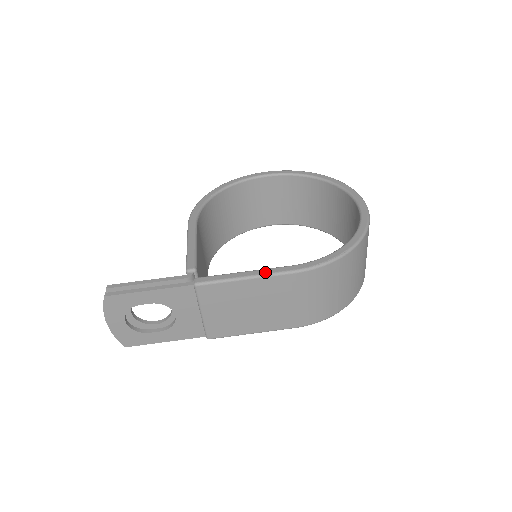
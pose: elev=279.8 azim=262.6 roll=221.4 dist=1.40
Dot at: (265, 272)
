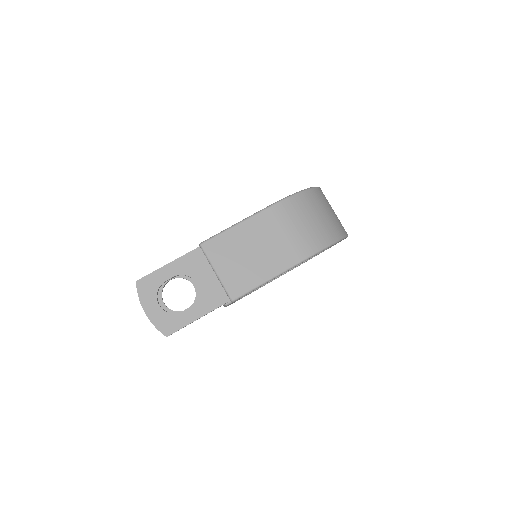
Dot at: (248, 217)
